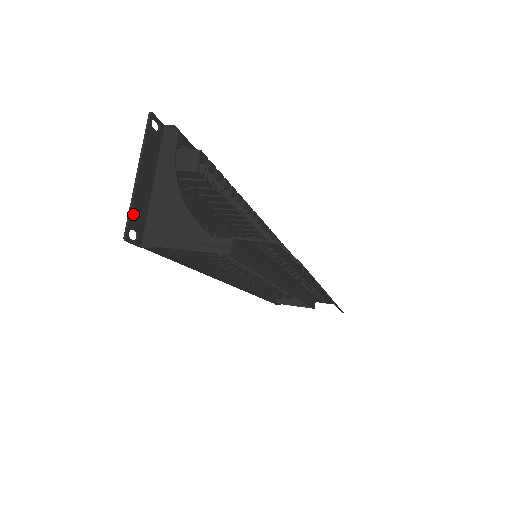
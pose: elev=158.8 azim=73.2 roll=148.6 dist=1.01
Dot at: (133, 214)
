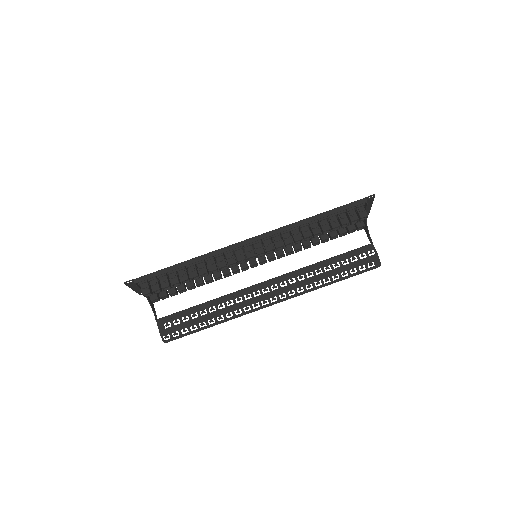
Dot at: (139, 292)
